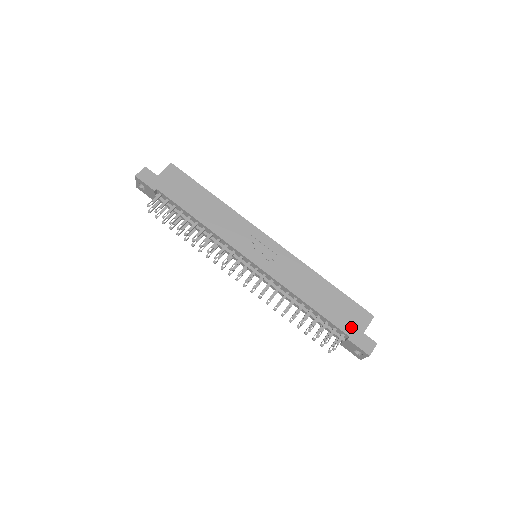
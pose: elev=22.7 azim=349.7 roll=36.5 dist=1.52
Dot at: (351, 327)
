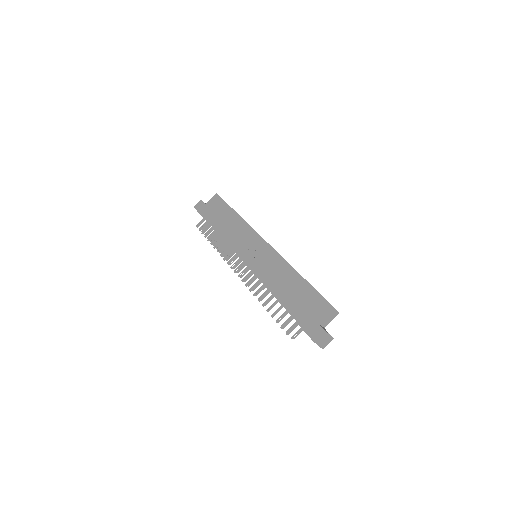
Dot at: (305, 313)
